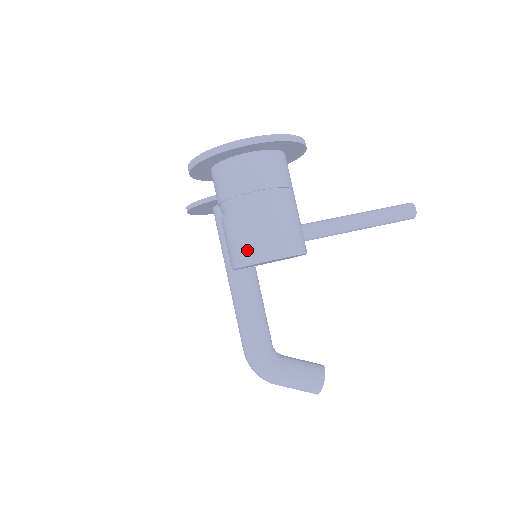
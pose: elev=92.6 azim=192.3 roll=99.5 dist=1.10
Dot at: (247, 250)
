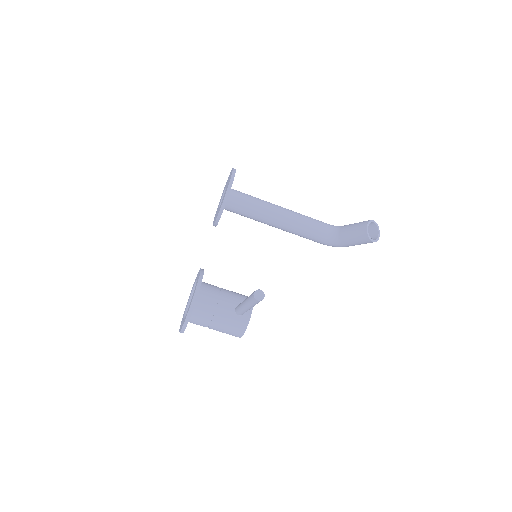
Dot at: occluded
